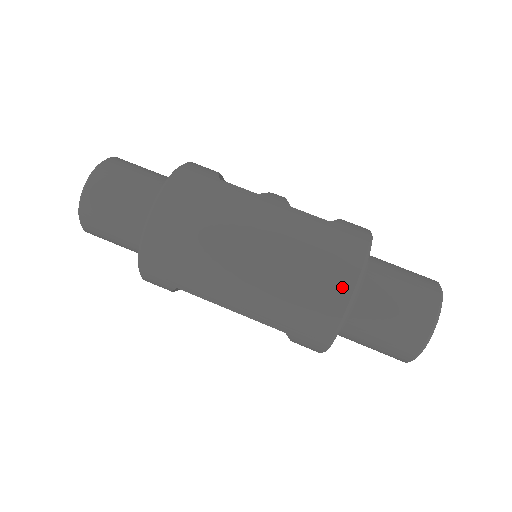
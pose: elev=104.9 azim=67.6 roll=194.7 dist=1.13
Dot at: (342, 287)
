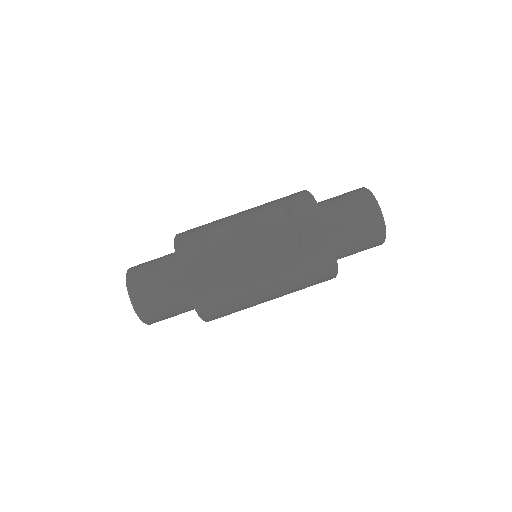
Dot at: (330, 278)
